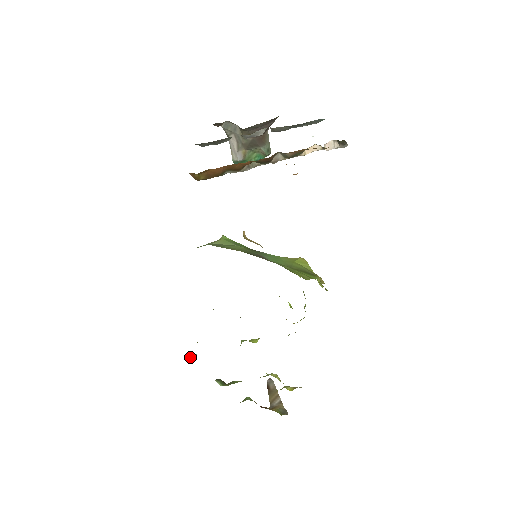
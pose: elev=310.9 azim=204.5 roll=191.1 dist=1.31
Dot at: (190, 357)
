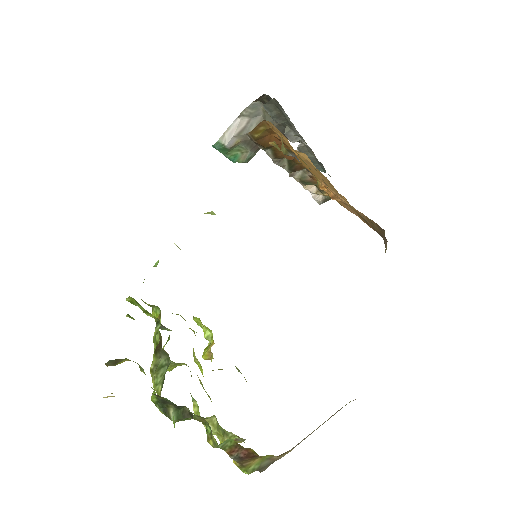
Dot at: (110, 363)
